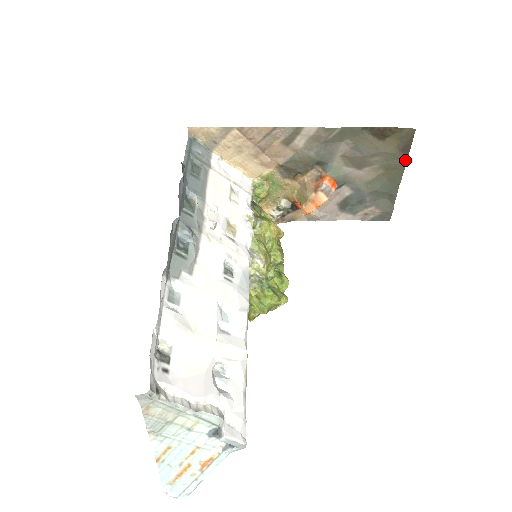
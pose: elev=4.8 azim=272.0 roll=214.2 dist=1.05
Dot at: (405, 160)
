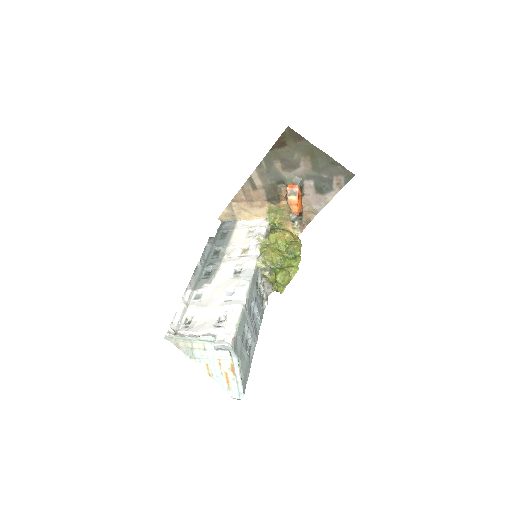
Dot at: (307, 142)
